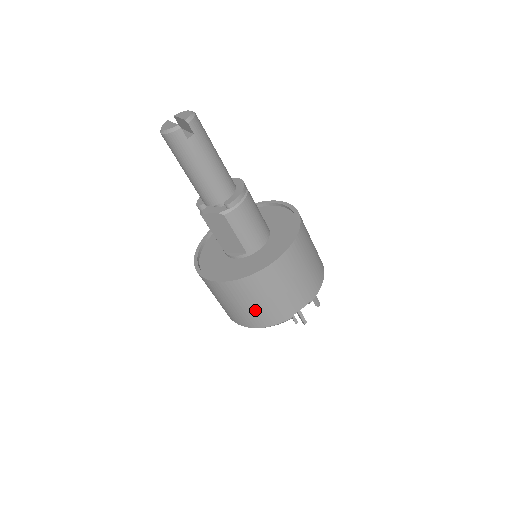
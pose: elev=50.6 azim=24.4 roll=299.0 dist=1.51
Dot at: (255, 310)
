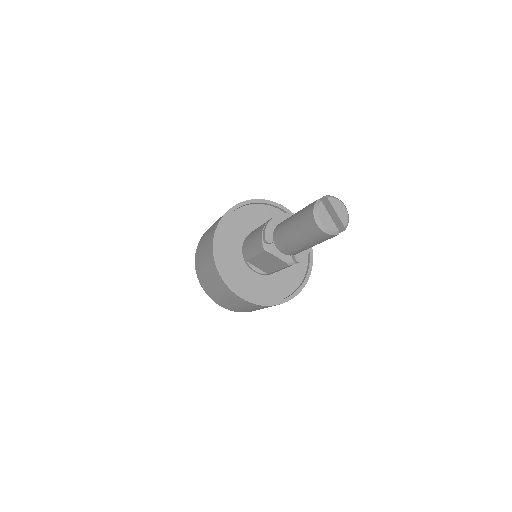
Dot at: (245, 309)
